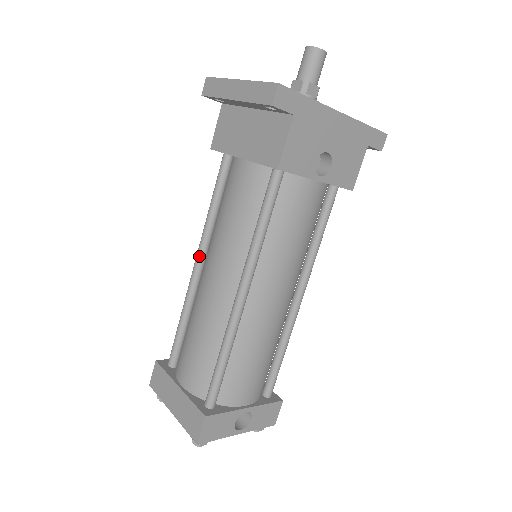
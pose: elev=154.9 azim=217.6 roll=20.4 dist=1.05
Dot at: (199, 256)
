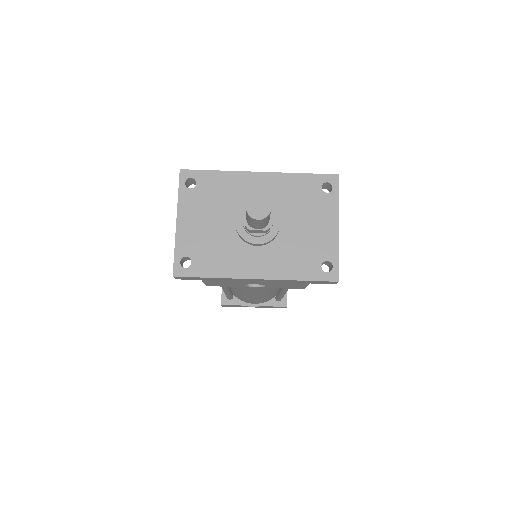
Dot at: occluded
